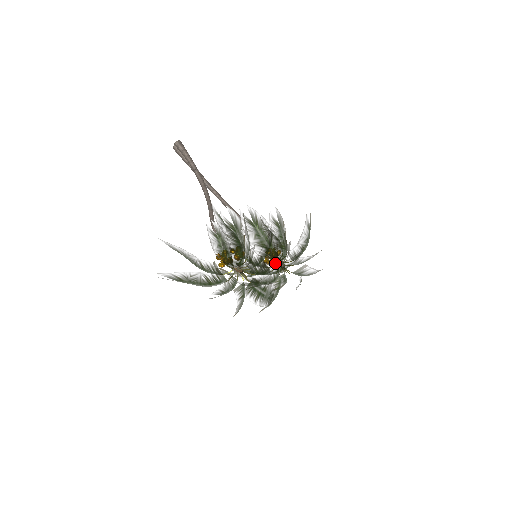
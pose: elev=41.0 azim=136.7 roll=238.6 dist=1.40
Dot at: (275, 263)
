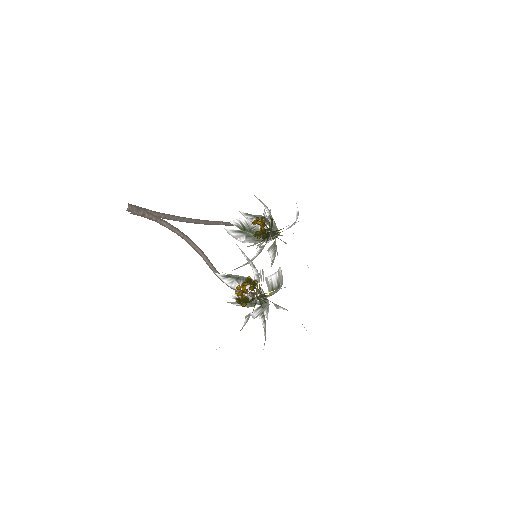
Dot at: occluded
